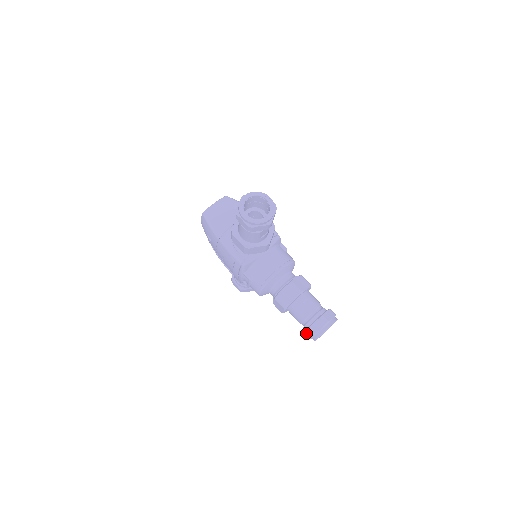
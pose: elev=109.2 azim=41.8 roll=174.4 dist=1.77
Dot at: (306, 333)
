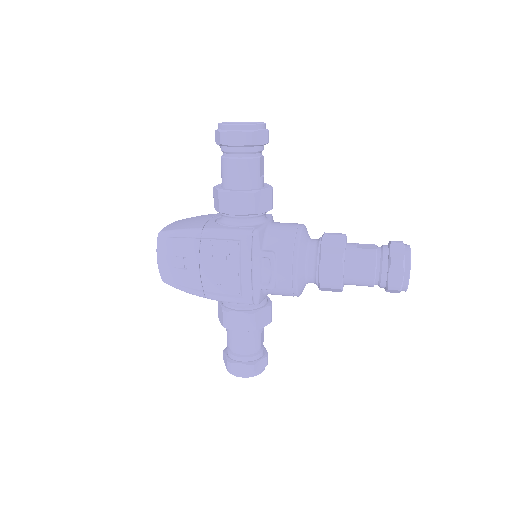
Dot at: (391, 278)
